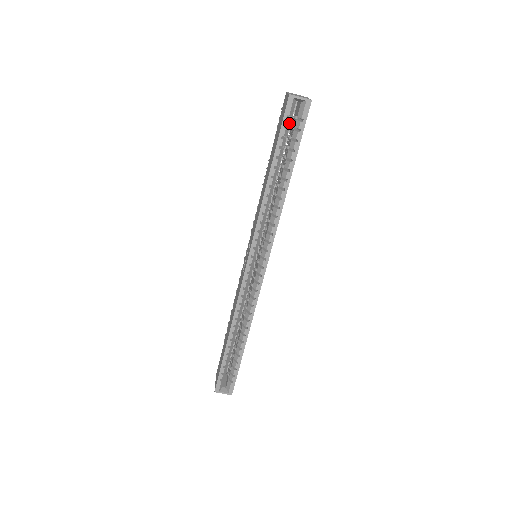
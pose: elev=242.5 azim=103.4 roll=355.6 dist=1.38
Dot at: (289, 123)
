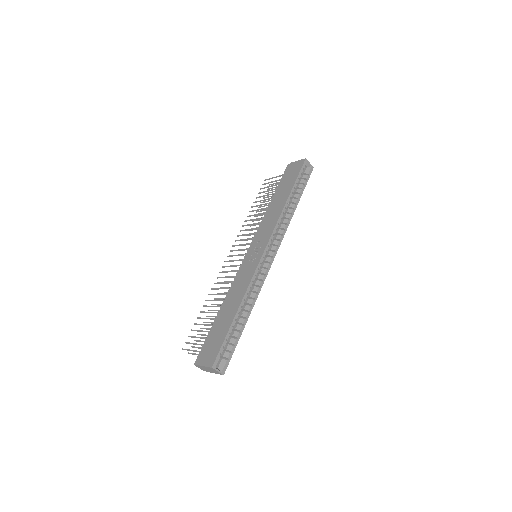
Dot at: occluded
